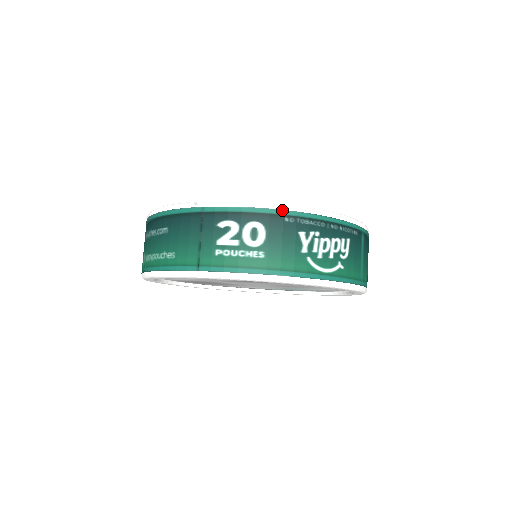
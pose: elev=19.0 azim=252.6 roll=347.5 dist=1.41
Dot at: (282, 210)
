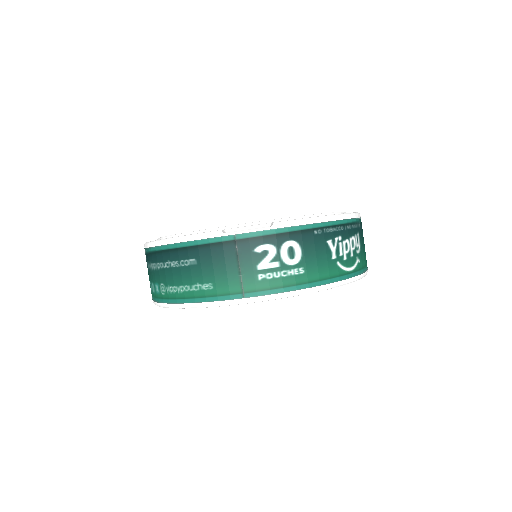
Dot at: (310, 224)
